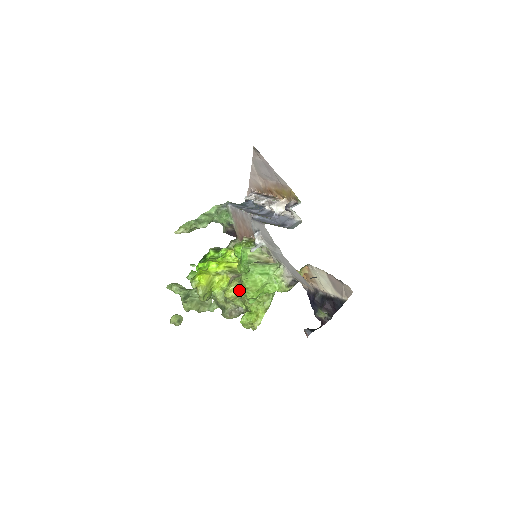
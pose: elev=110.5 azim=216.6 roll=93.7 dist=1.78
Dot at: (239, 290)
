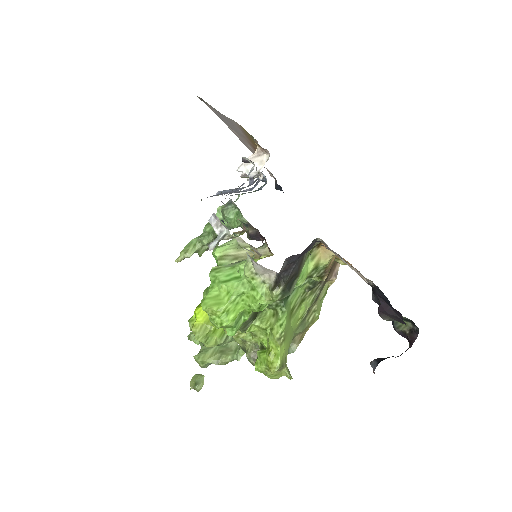
Dot at: occluded
